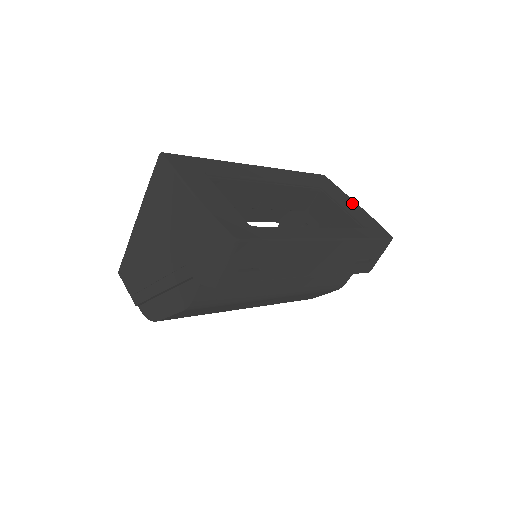
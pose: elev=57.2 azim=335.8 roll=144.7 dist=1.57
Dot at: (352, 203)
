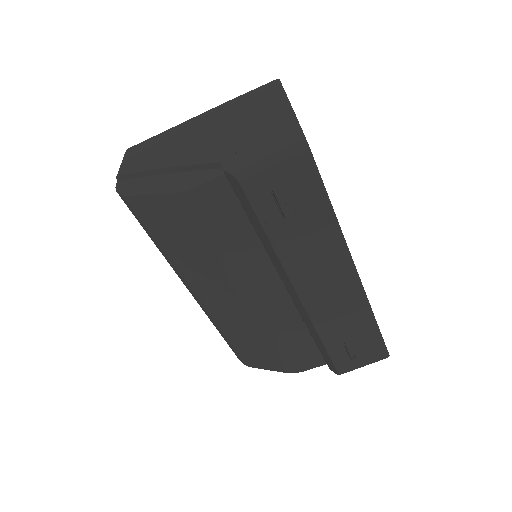
Dot at: occluded
